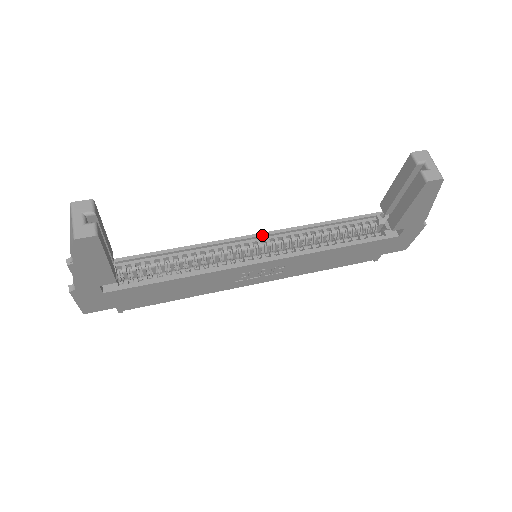
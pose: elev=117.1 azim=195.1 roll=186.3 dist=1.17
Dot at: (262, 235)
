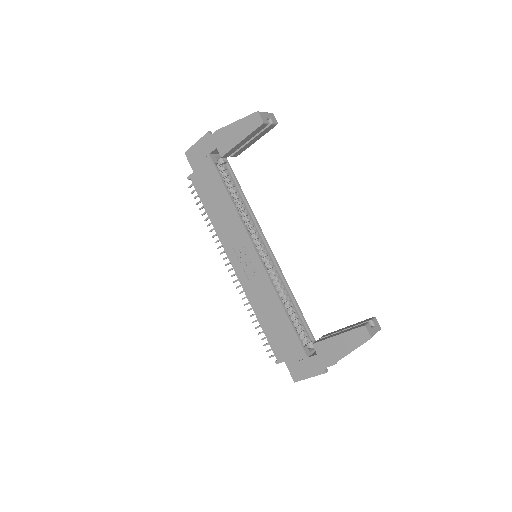
Dot at: (273, 255)
